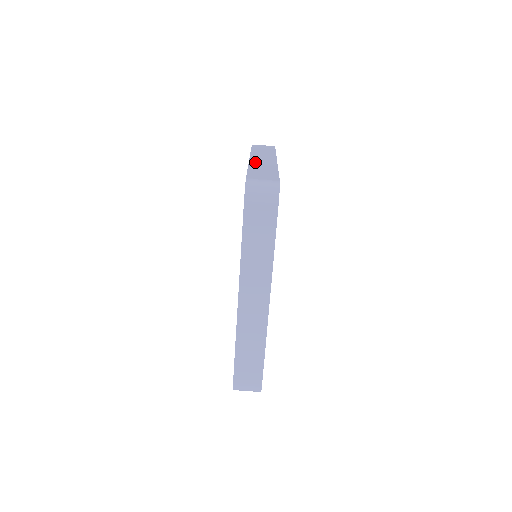
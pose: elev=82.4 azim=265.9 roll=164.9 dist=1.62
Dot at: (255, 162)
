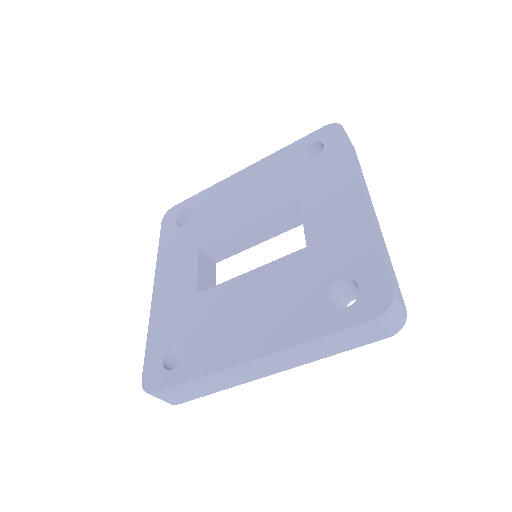
Dot at: occluded
